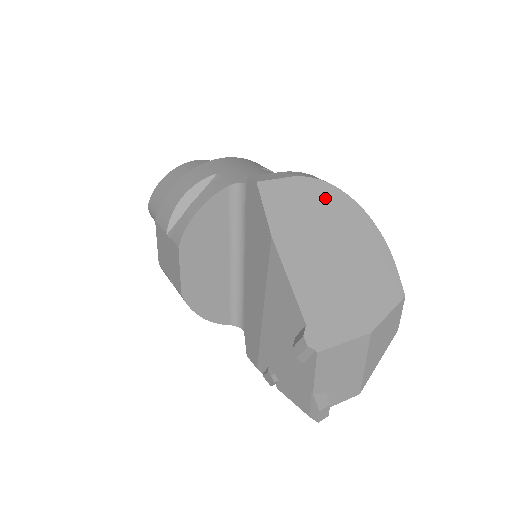
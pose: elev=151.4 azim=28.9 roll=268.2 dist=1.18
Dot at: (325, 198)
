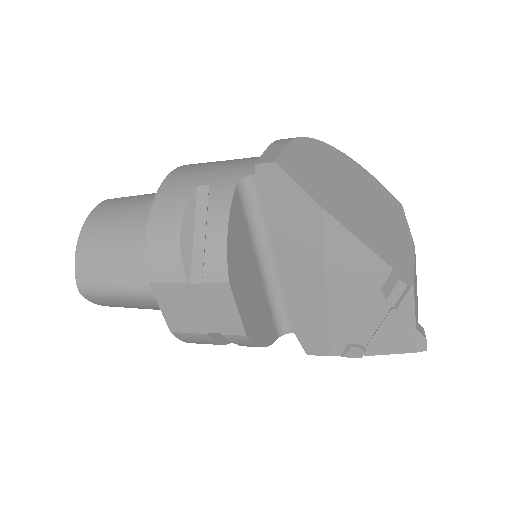
Dot at: (316, 152)
